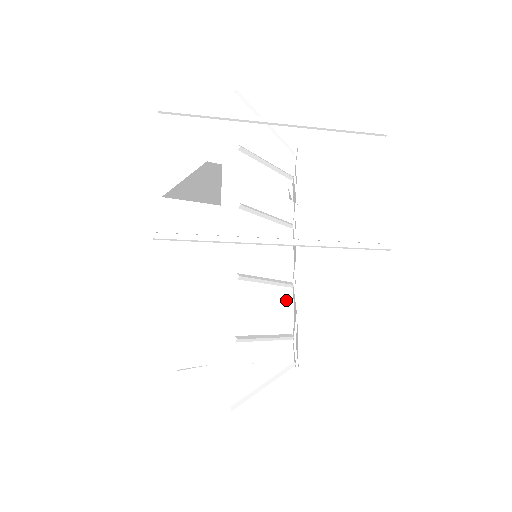
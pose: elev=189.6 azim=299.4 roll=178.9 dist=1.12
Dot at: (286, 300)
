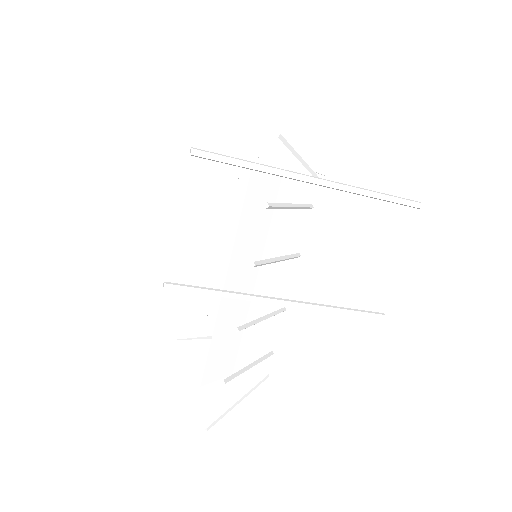
Dot at: (275, 322)
